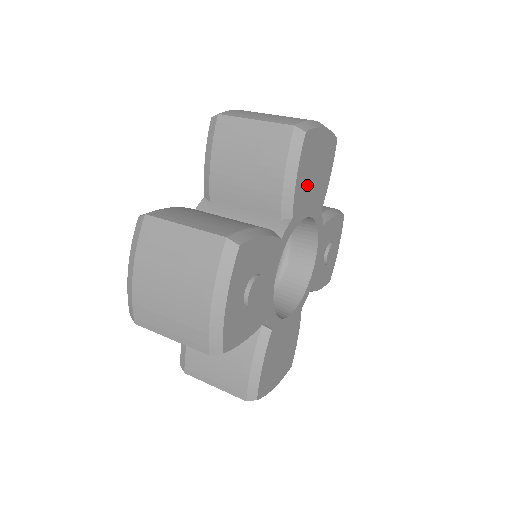
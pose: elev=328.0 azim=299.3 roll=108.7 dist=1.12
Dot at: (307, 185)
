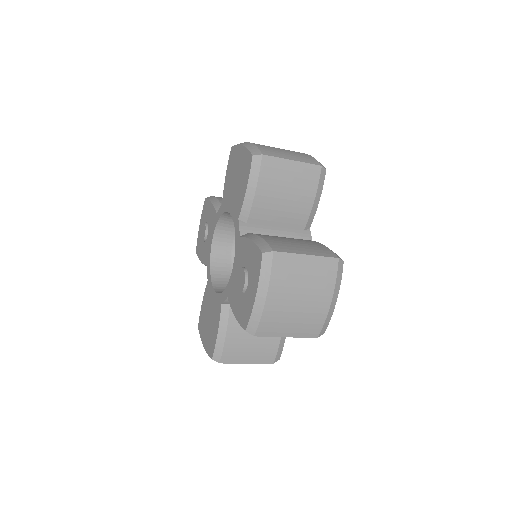
Dot at: occluded
